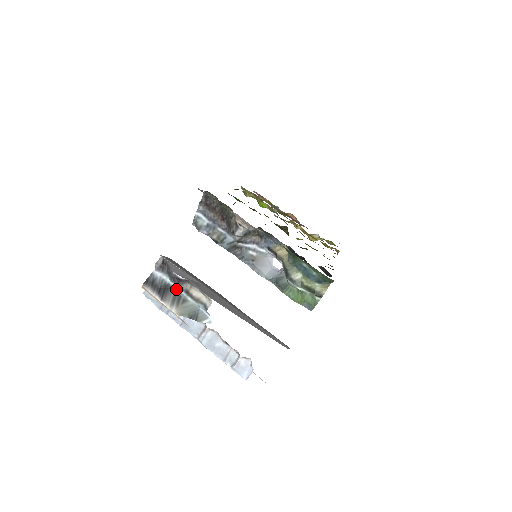
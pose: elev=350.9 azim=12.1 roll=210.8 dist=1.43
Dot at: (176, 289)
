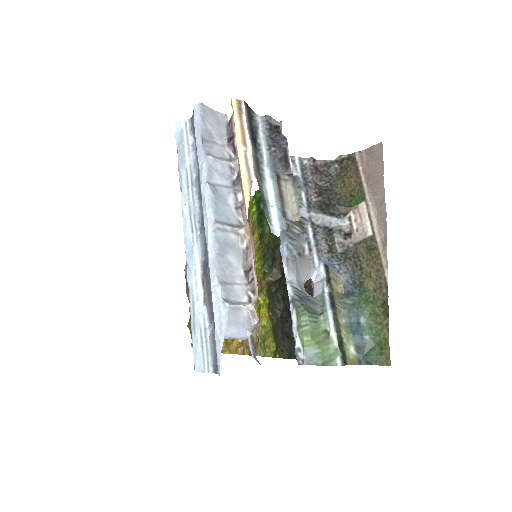
Dot at: (261, 158)
